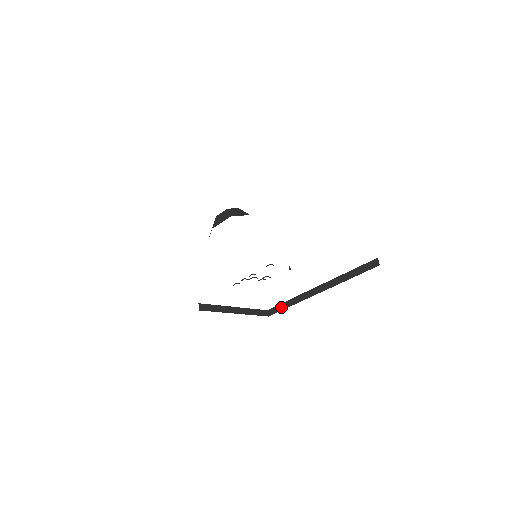
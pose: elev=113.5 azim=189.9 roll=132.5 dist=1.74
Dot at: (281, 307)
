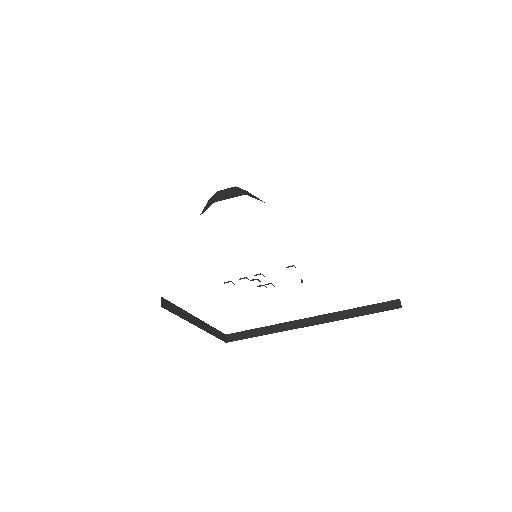
Dot at: (248, 334)
